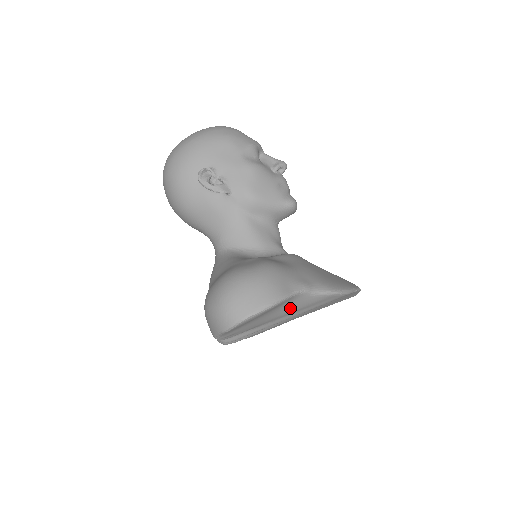
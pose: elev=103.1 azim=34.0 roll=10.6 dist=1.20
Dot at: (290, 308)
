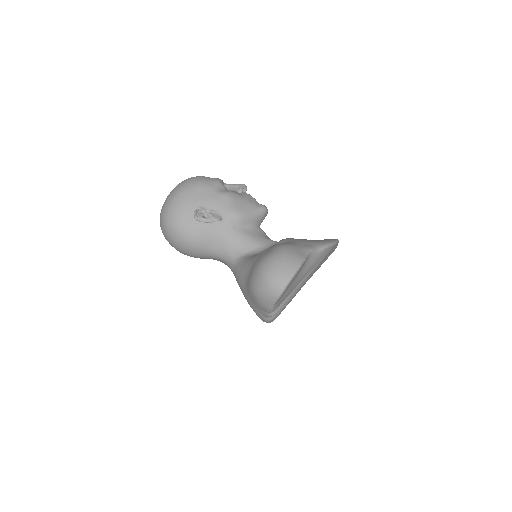
Dot at: (307, 268)
